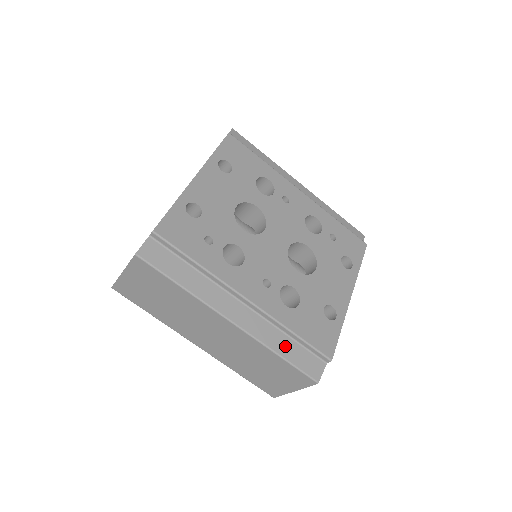
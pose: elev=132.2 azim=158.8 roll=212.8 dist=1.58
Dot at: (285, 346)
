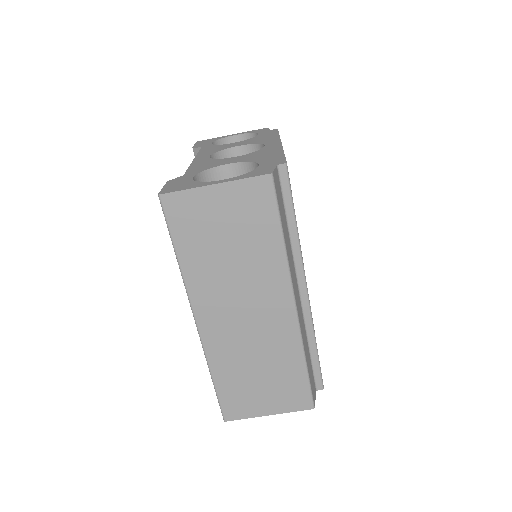
Dot at: (308, 356)
